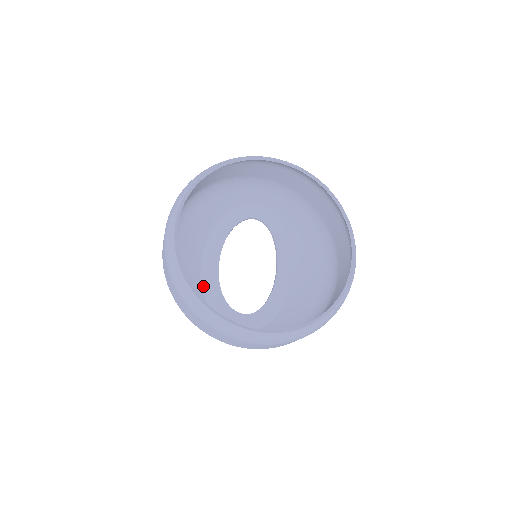
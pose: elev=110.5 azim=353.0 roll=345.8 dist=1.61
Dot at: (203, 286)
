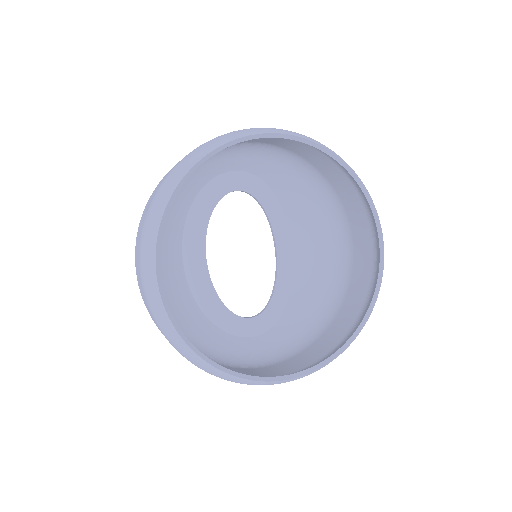
Dot at: (196, 298)
